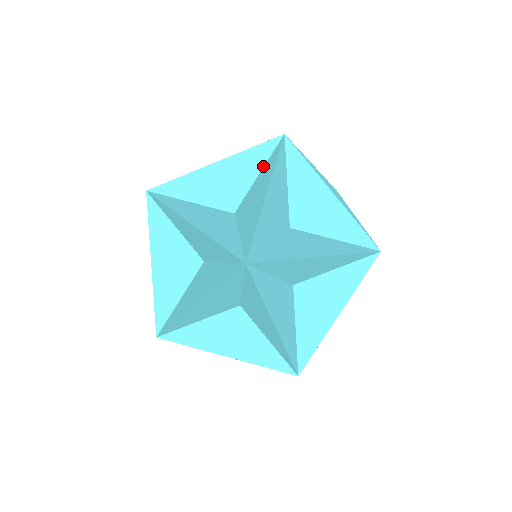
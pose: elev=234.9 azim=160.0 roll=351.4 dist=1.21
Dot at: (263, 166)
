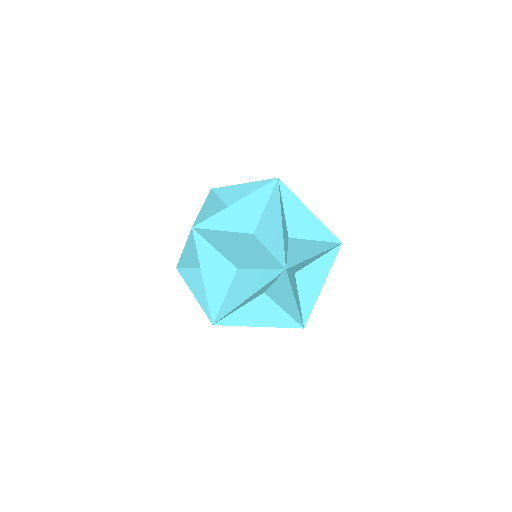
Dot at: occluded
